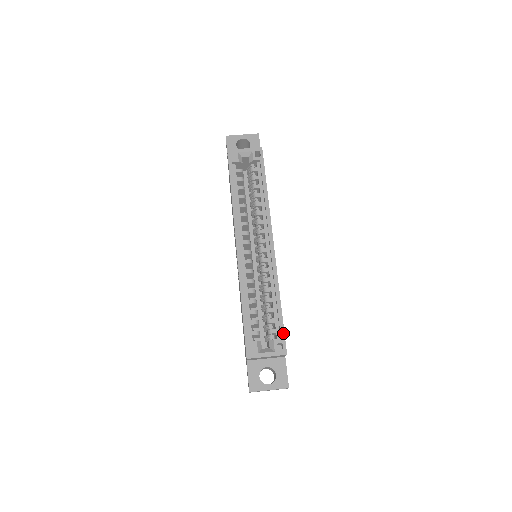
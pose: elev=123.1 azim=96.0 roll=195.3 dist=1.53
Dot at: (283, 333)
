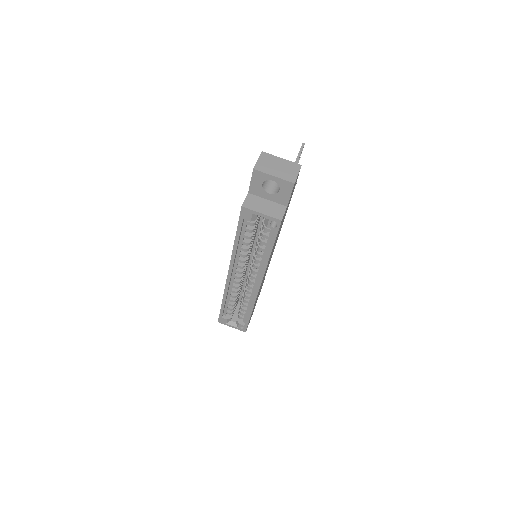
Dot at: (247, 325)
